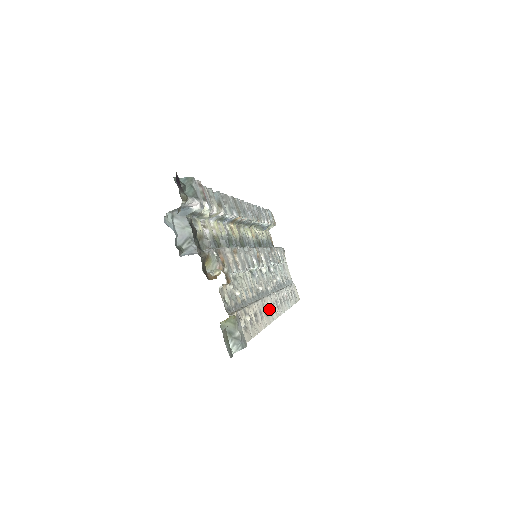
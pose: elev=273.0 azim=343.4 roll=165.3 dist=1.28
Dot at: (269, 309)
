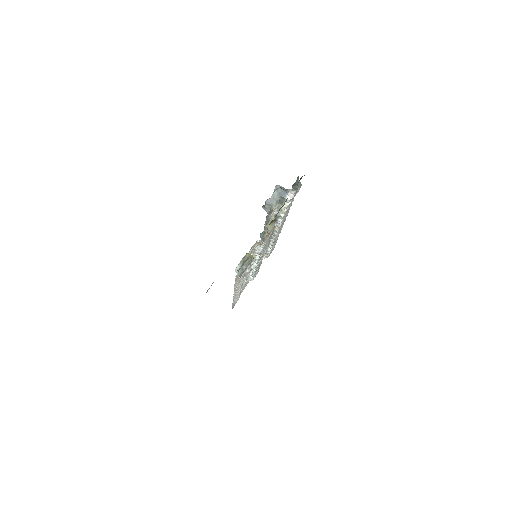
Dot at: occluded
